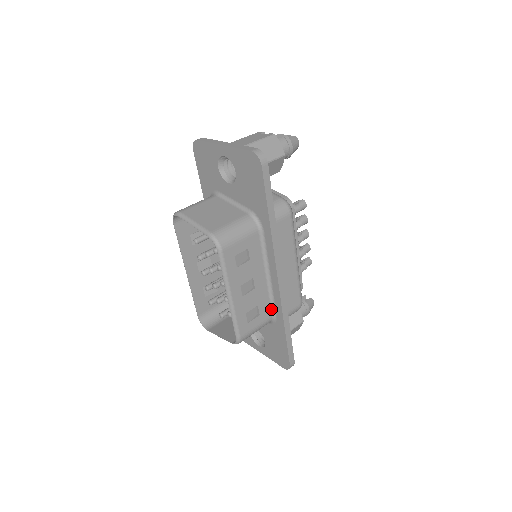
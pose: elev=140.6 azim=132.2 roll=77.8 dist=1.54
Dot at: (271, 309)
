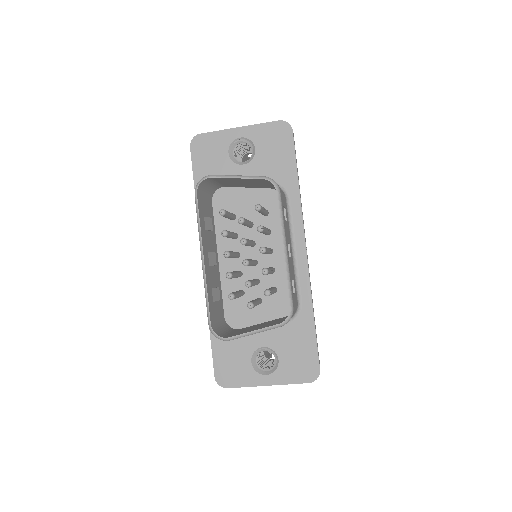
Dot at: (296, 294)
